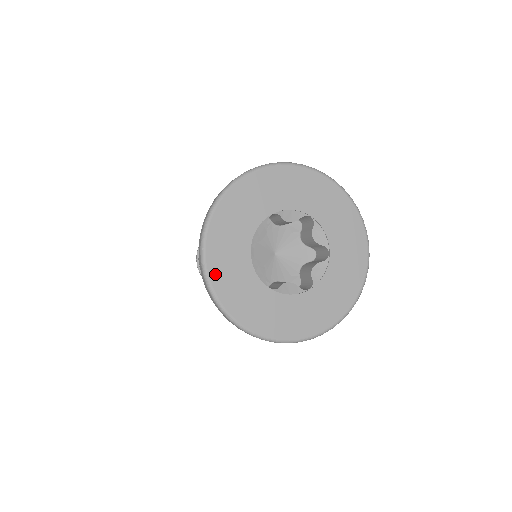
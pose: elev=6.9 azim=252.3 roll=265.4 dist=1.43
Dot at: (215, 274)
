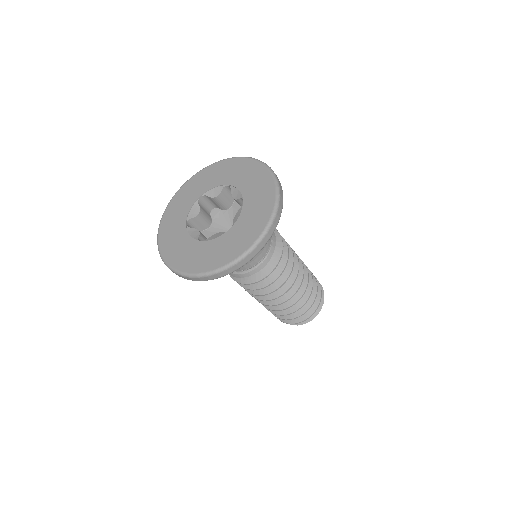
Dot at: (164, 247)
